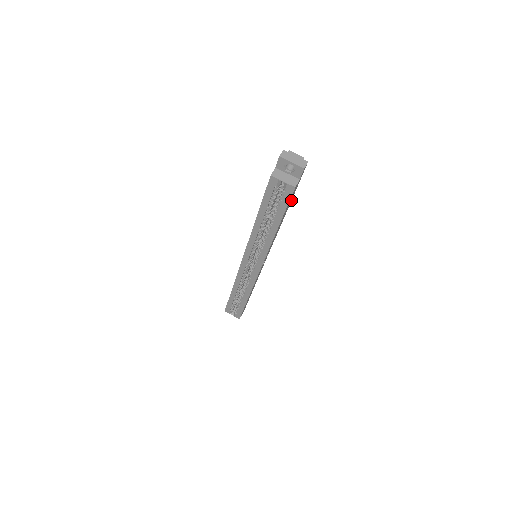
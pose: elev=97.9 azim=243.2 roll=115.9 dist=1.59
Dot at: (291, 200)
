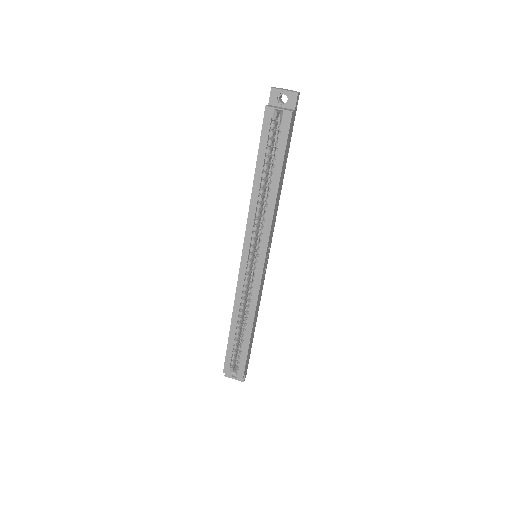
Dot at: occluded
